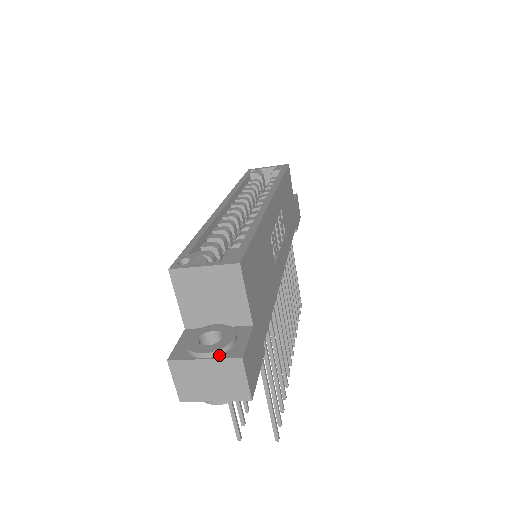
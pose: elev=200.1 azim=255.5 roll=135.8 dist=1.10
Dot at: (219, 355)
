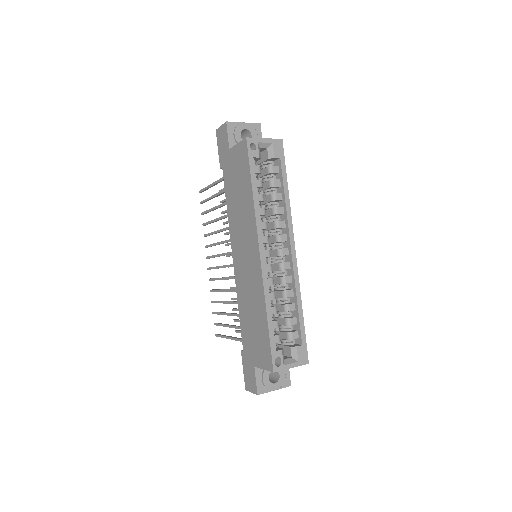
Dot at: (281, 386)
